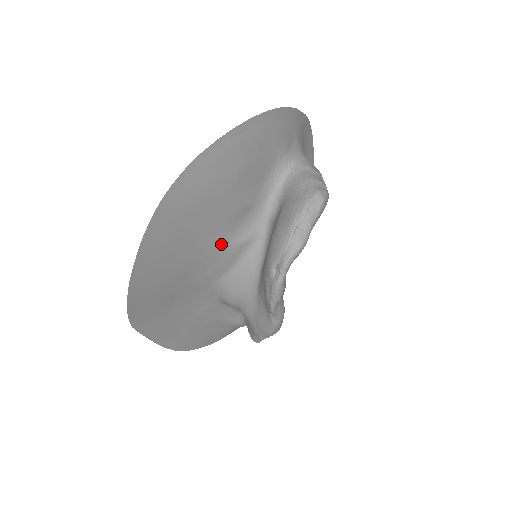
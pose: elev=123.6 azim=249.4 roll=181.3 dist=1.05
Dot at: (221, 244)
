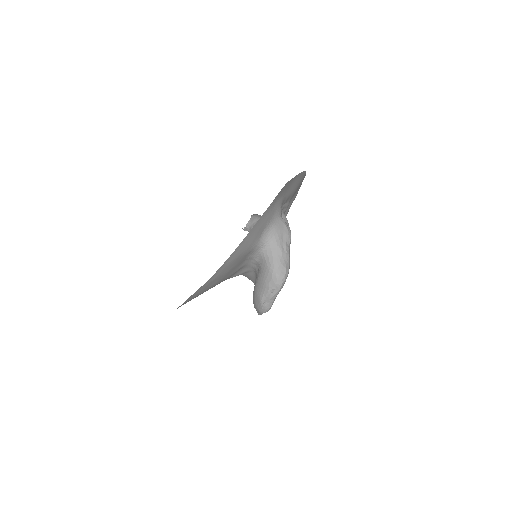
Dot at: occluded
